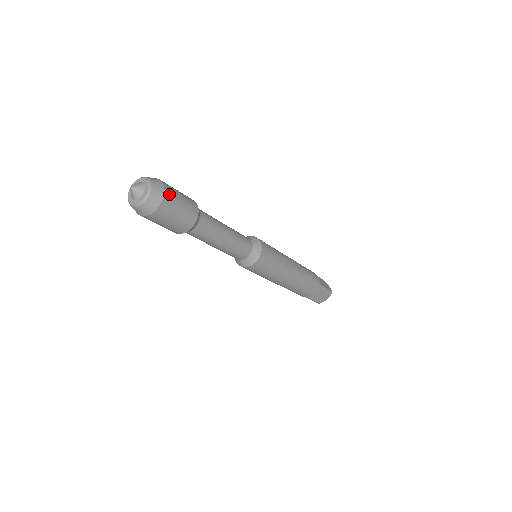
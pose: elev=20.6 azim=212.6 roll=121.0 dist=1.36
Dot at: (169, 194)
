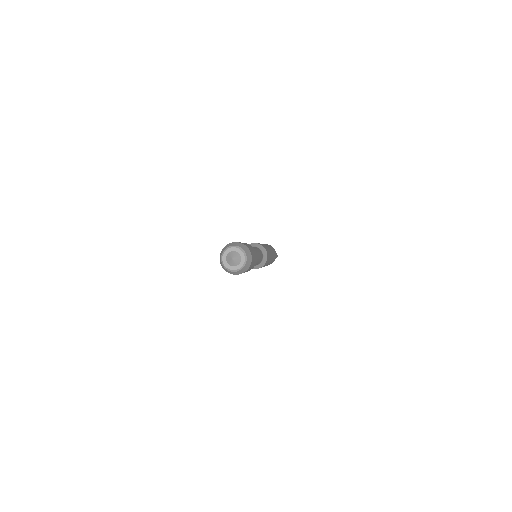
Dot at: (252, 257)
